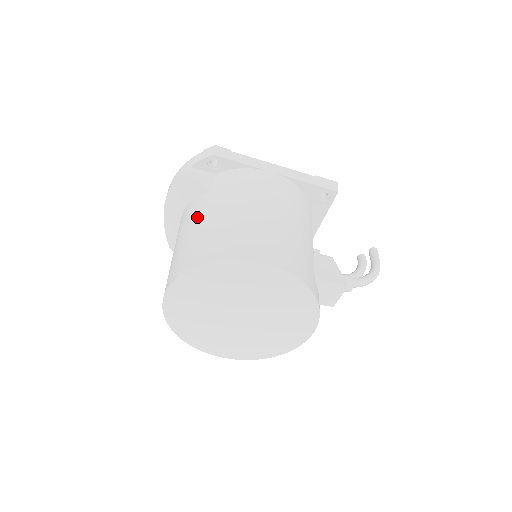
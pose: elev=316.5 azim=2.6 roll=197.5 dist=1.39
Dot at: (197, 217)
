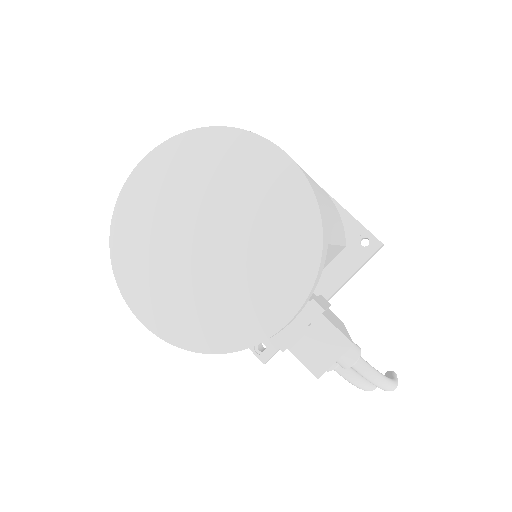
Dot at: occluded
